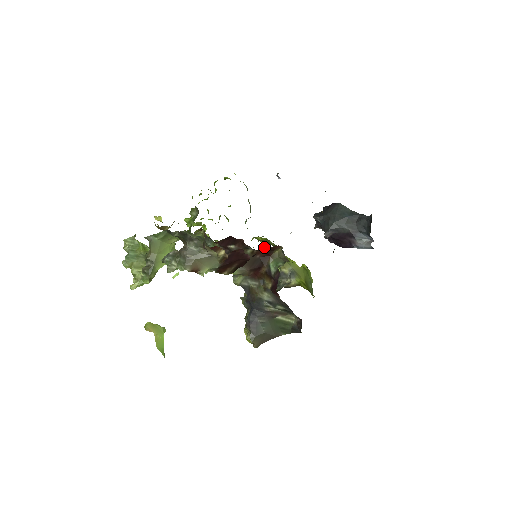
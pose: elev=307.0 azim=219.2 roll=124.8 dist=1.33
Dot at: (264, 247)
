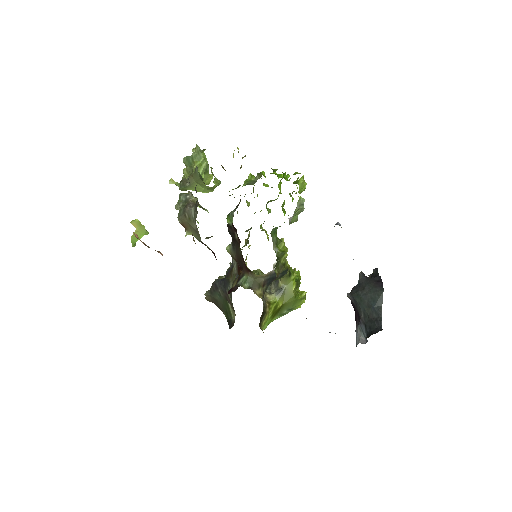
Dot at: occluded
